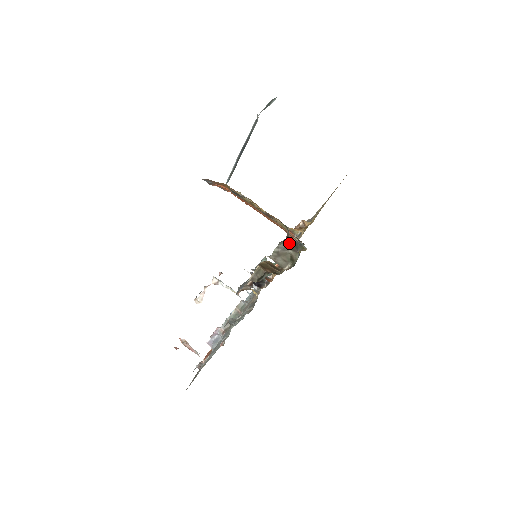
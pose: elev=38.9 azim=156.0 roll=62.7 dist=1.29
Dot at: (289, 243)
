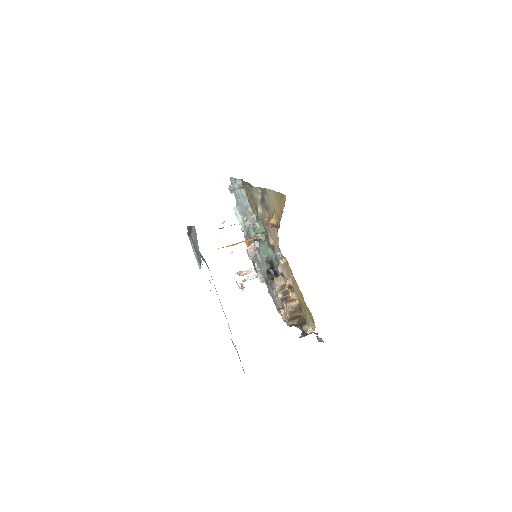
Dot at: occluded
